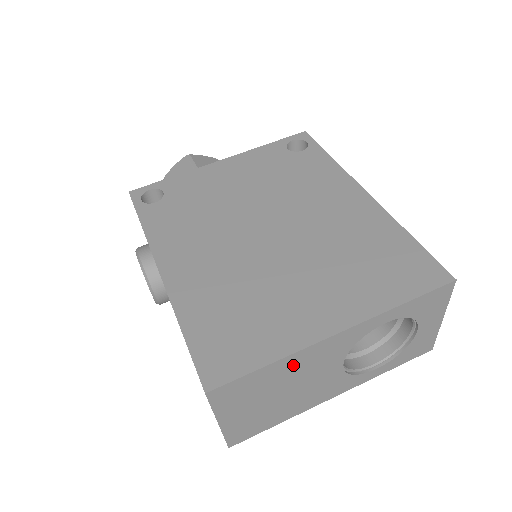
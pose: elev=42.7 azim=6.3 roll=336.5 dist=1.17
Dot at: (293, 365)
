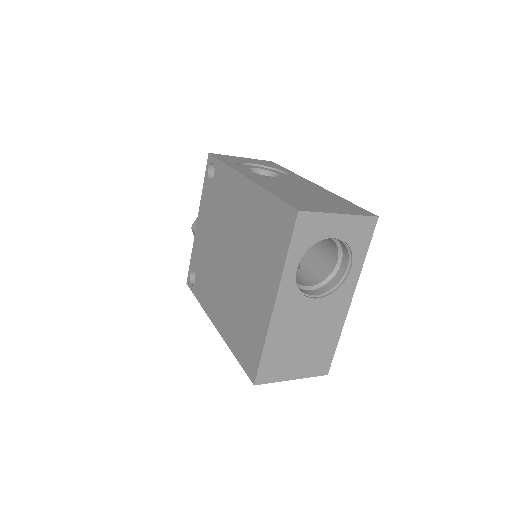
Dot at: (279, 335)
